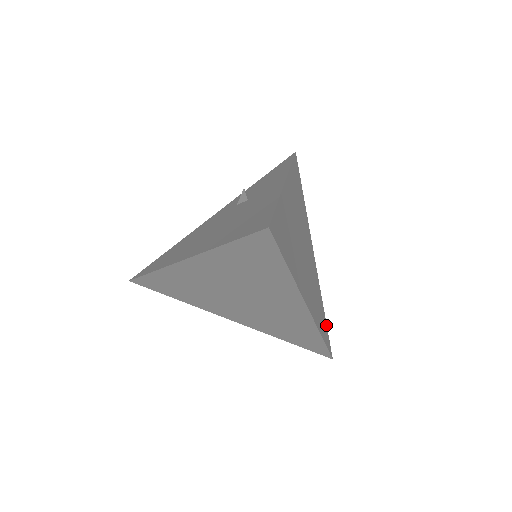
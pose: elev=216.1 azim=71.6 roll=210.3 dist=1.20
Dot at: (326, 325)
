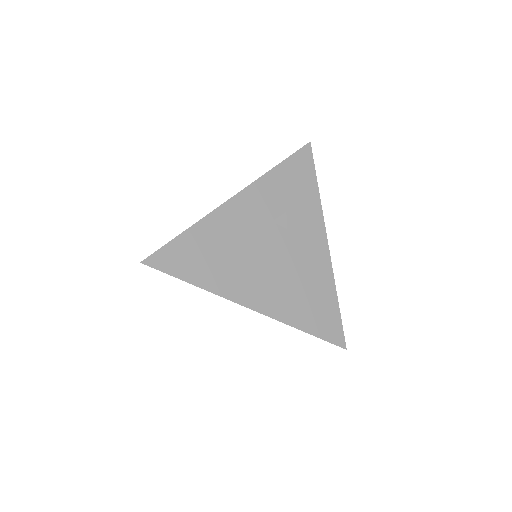
Dot at: occluded
